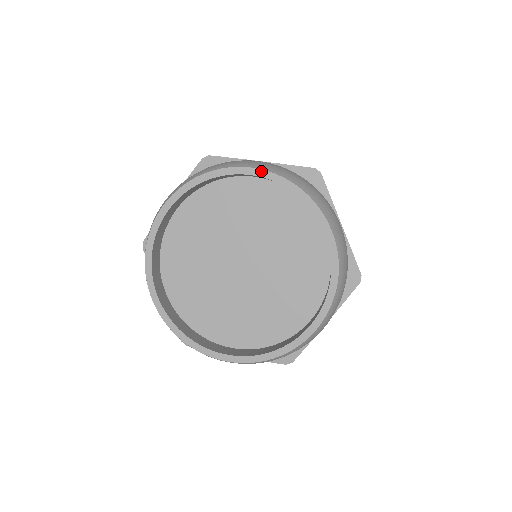
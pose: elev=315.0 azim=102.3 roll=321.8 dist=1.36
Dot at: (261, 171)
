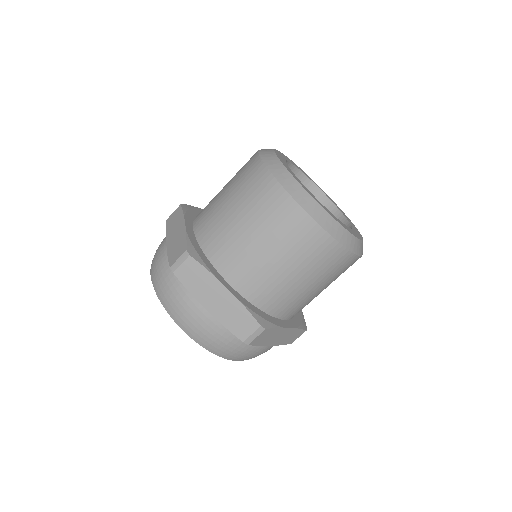
Dot at: (190, 336)
